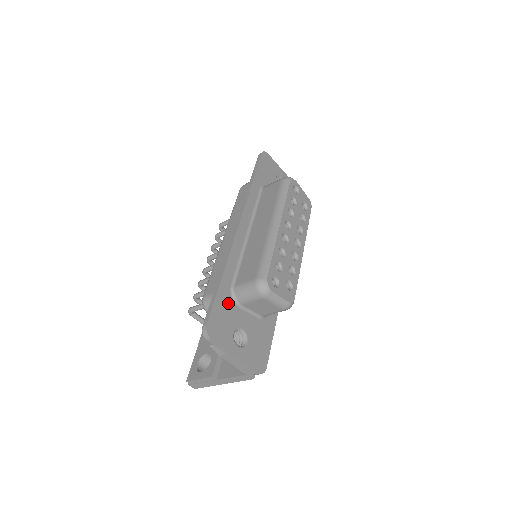
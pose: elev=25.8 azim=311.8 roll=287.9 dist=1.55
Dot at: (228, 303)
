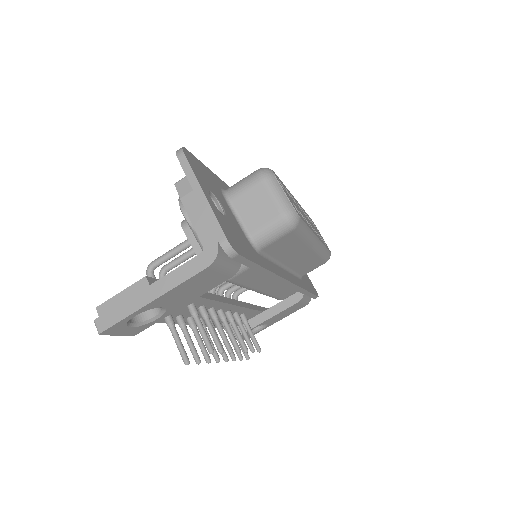
Dot at: (215, 184)
